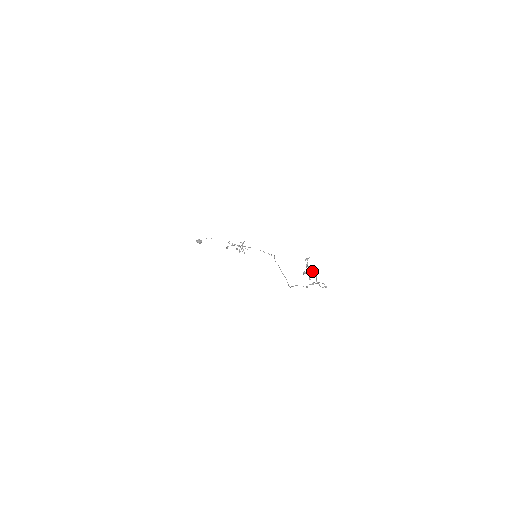
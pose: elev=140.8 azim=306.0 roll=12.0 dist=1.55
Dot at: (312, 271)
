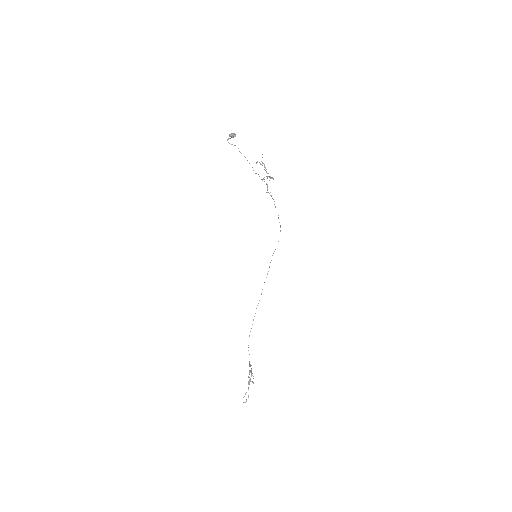
Dot at: (249, 383)
